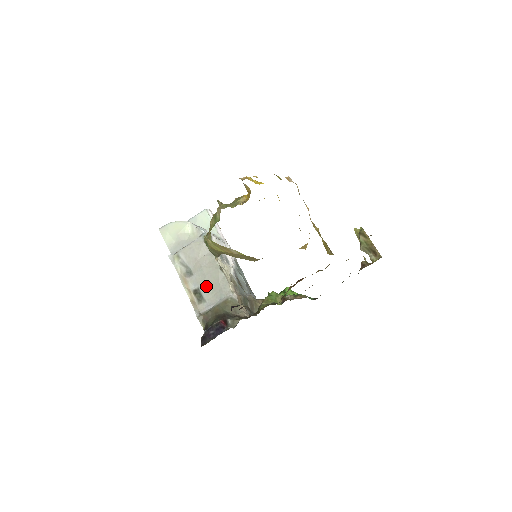
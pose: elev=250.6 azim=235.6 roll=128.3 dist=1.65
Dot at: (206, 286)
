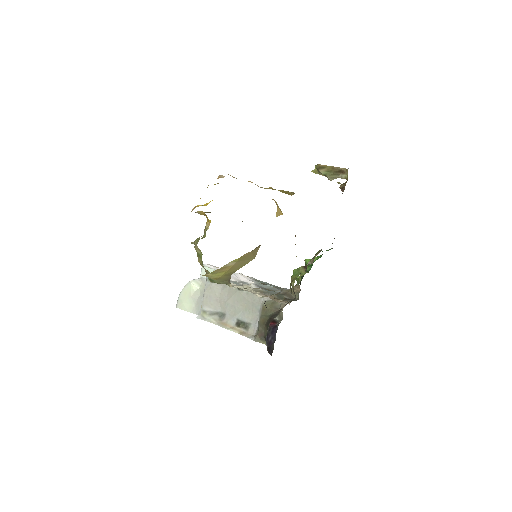
Dot at: (241, 312)
